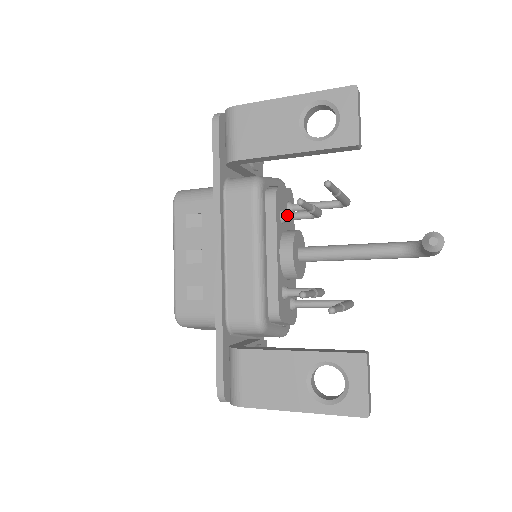
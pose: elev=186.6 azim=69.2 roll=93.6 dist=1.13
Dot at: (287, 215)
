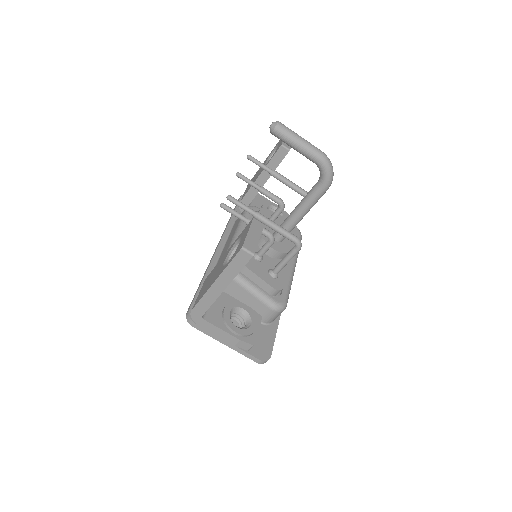
Dot at: (269, 218)
